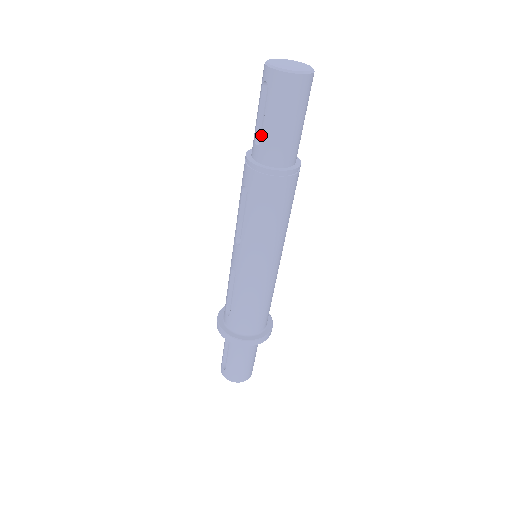
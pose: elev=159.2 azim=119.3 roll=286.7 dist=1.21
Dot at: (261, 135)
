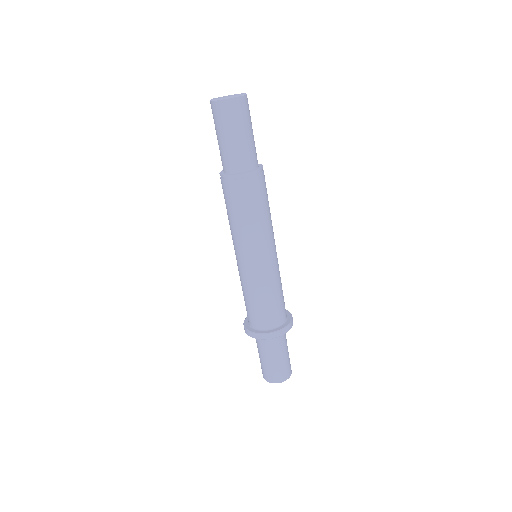
Dot at: occluded
